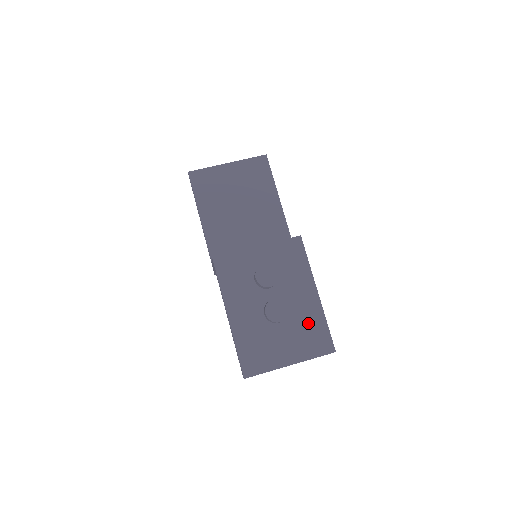
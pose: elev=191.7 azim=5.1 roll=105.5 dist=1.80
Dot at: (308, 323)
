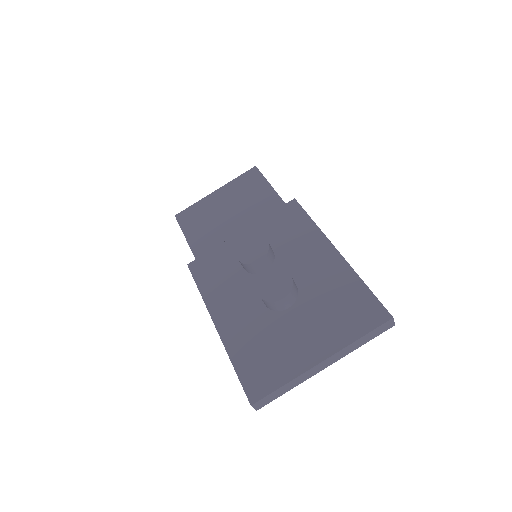
Dot at: (334, 293)
